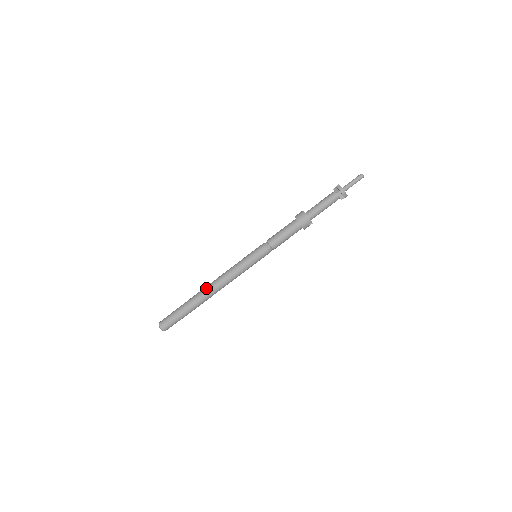
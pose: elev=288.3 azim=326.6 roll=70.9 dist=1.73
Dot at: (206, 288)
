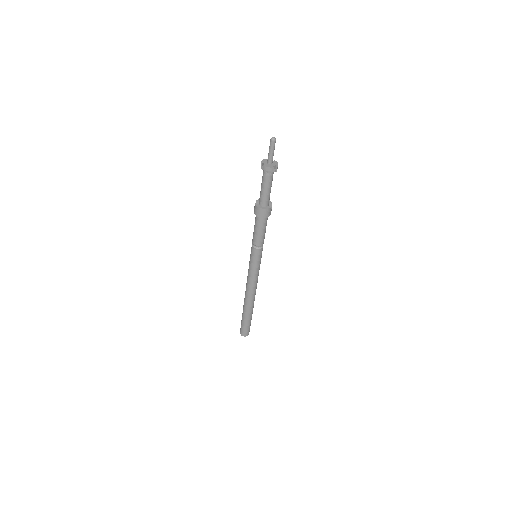
Dot at: (246, 299)
